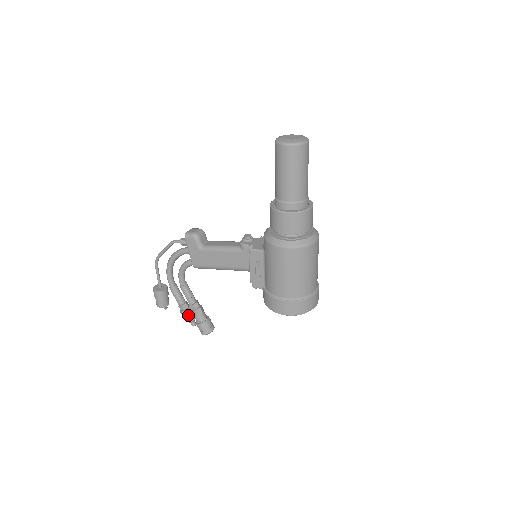
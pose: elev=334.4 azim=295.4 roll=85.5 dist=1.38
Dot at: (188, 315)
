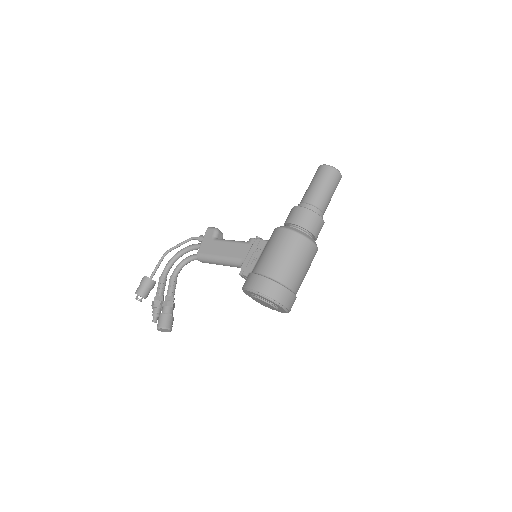
Dot at: (158, 306)
